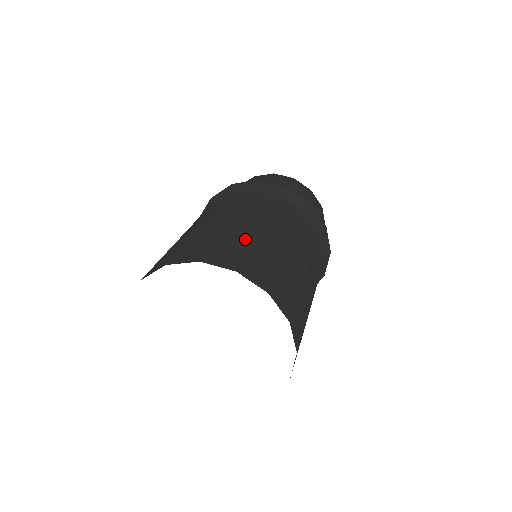
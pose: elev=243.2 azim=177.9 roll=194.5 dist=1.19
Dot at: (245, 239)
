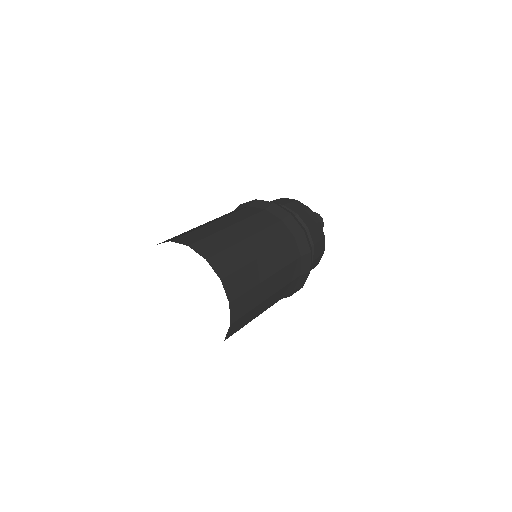
Dot at: (194, 229)
